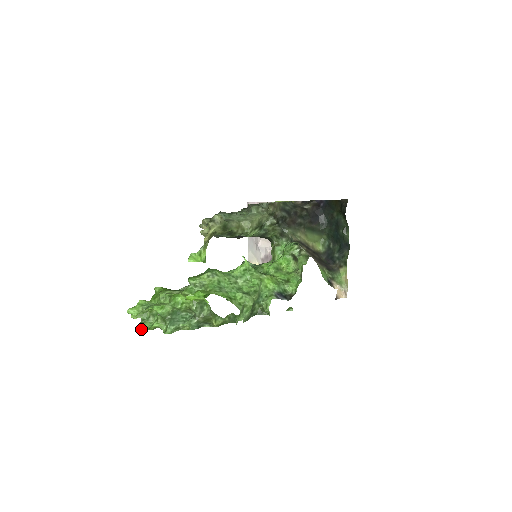
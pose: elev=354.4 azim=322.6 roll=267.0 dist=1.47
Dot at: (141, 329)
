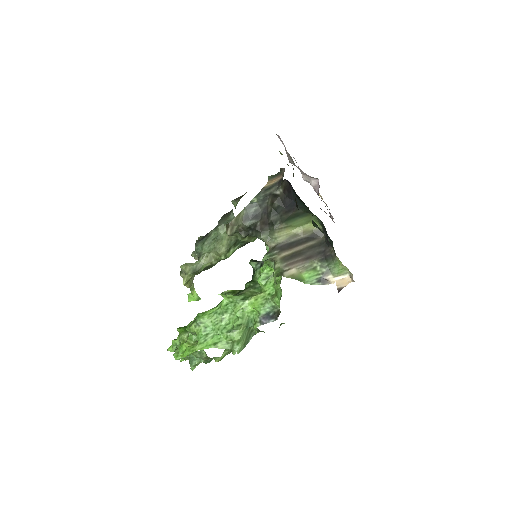
Dot at: (182, 360)
